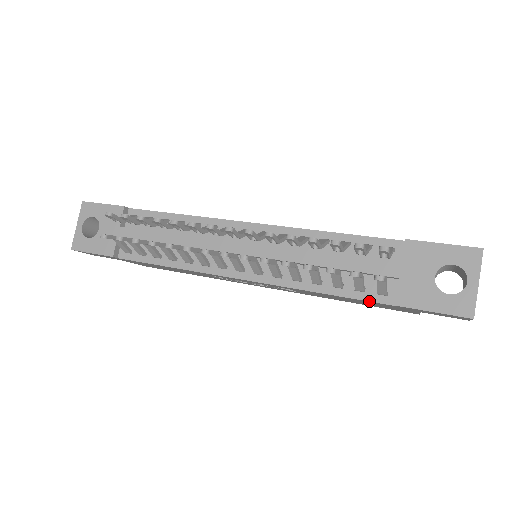
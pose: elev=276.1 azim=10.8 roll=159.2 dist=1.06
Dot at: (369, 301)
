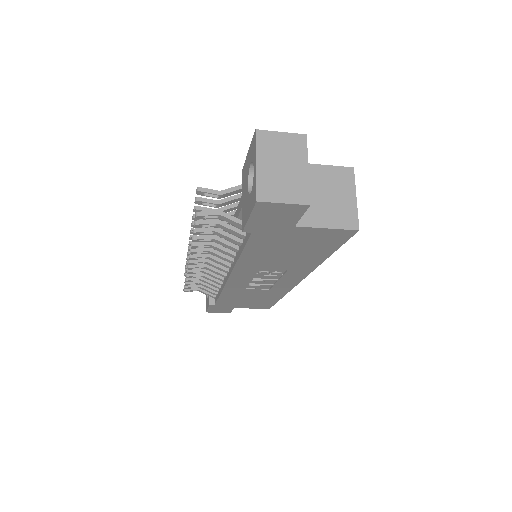
Dot at: (247, 241)
